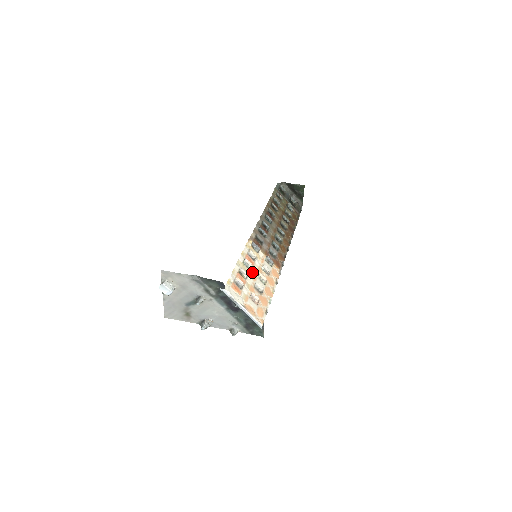
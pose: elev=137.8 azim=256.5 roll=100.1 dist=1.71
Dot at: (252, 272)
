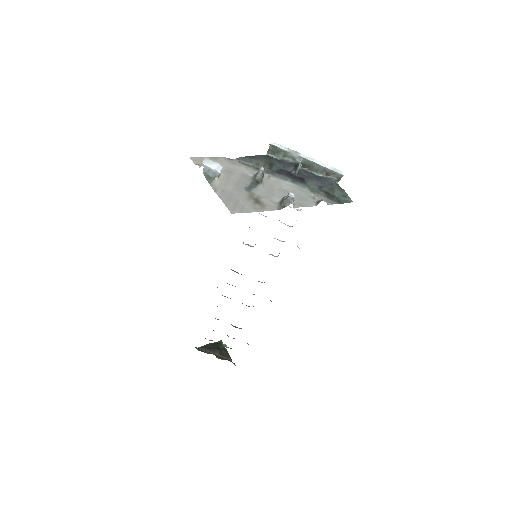
Dot at: occluded
